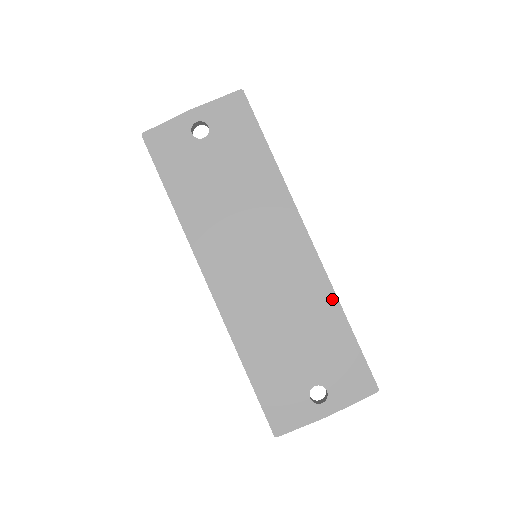
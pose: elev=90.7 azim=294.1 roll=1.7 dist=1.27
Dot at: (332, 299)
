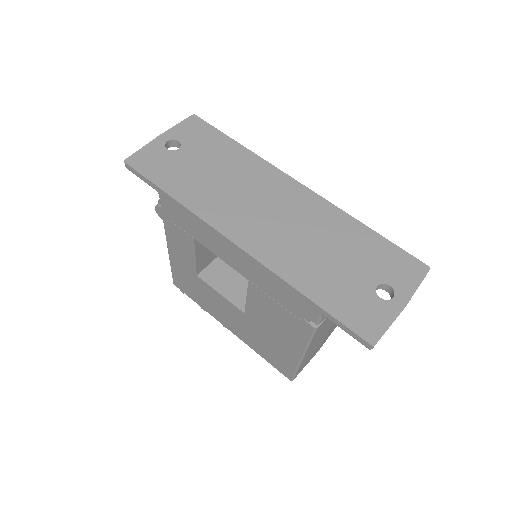
Dot at: (345, 217)
